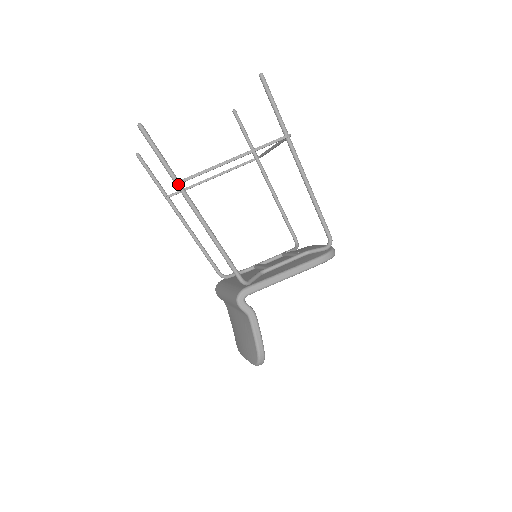
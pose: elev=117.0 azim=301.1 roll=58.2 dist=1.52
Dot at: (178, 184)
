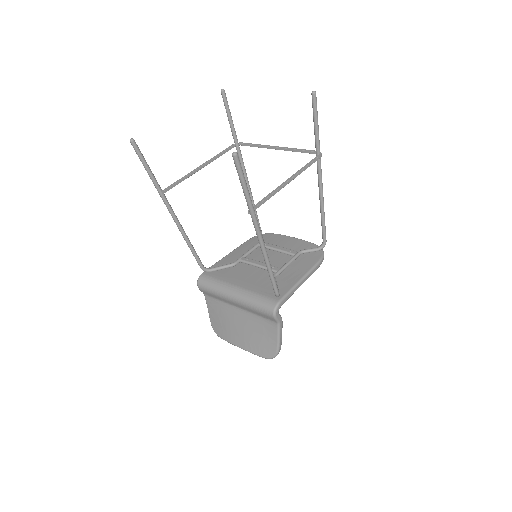
Dot at: (254, 215)
